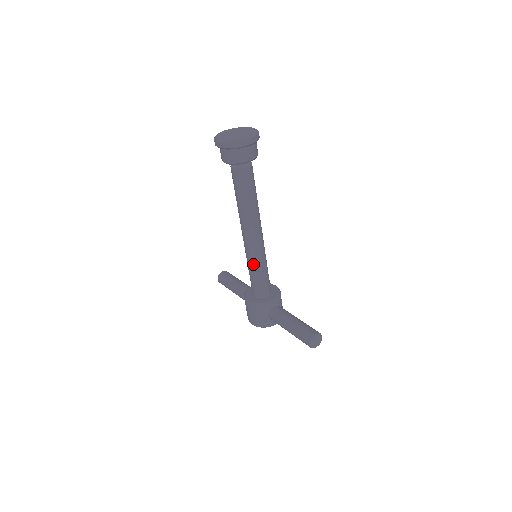
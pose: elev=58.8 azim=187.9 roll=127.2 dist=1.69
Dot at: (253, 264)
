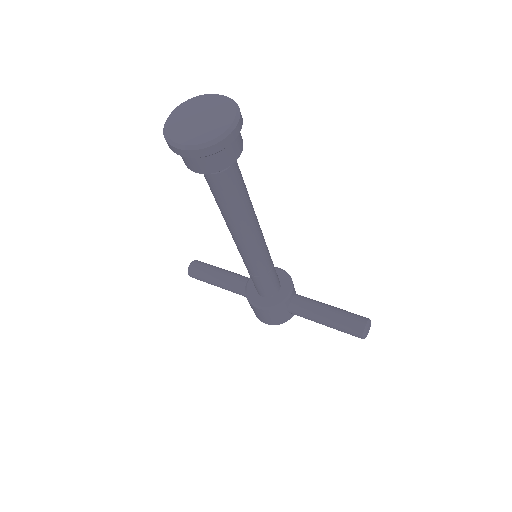
Dot at: (258, 270)
